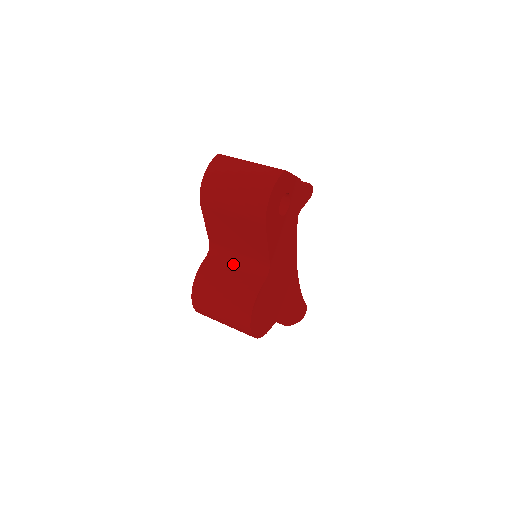
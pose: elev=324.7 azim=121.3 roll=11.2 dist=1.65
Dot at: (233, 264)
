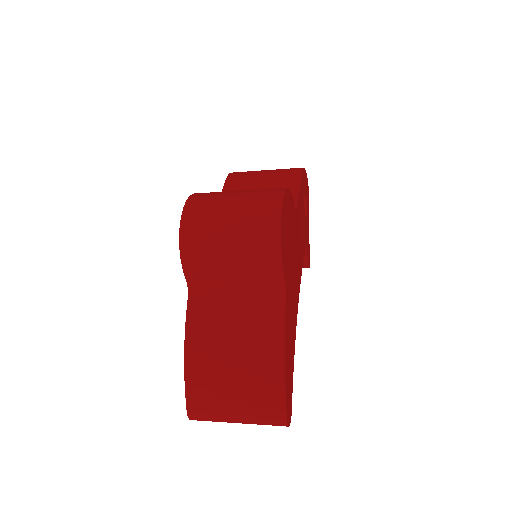
Dot at: occluded
